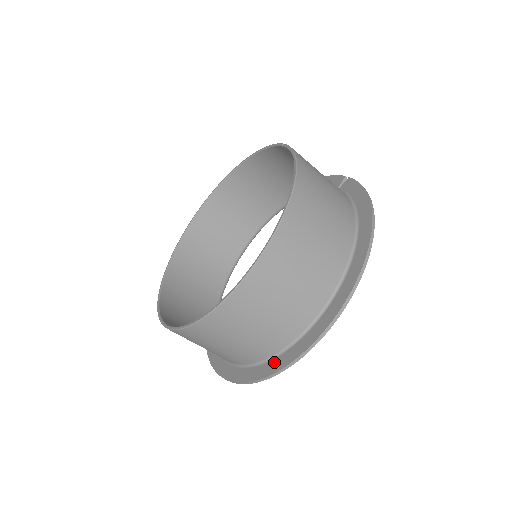
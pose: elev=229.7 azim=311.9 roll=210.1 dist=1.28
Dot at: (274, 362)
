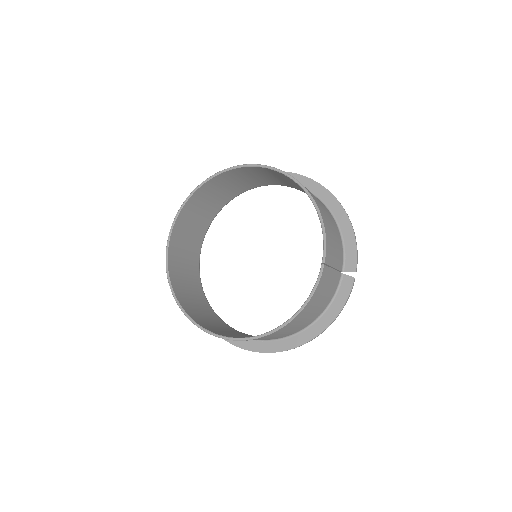
Dot at: occluded
